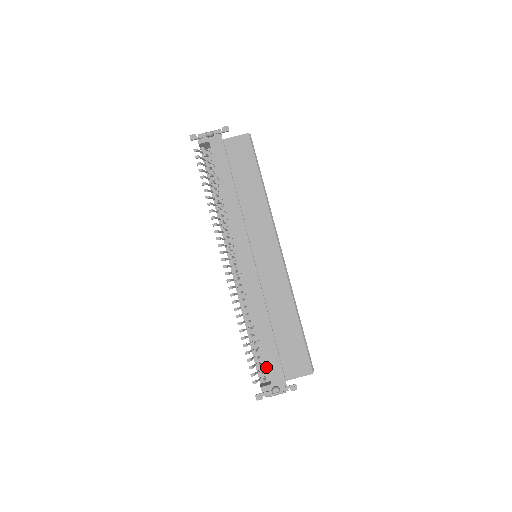
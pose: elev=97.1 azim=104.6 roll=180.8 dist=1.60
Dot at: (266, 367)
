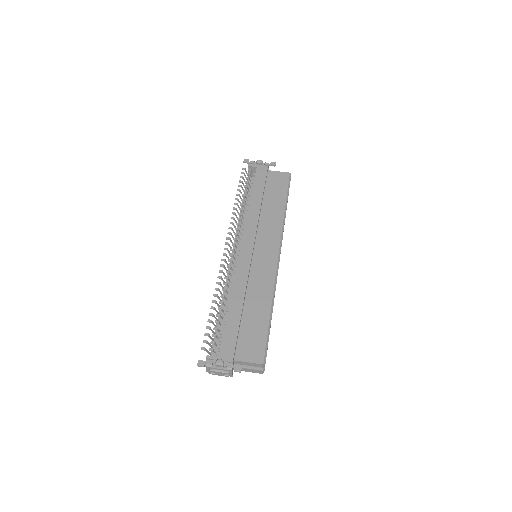
Dot at: occluded
